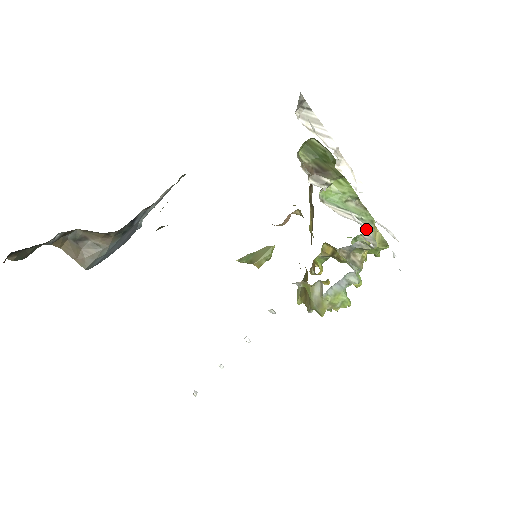
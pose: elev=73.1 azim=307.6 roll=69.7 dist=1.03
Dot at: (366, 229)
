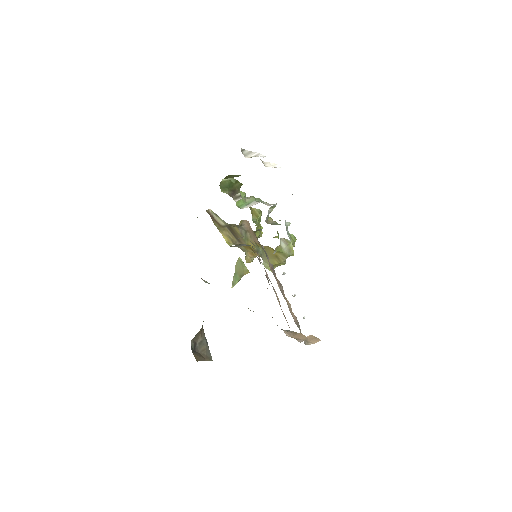
Dot at: (263, 203)
